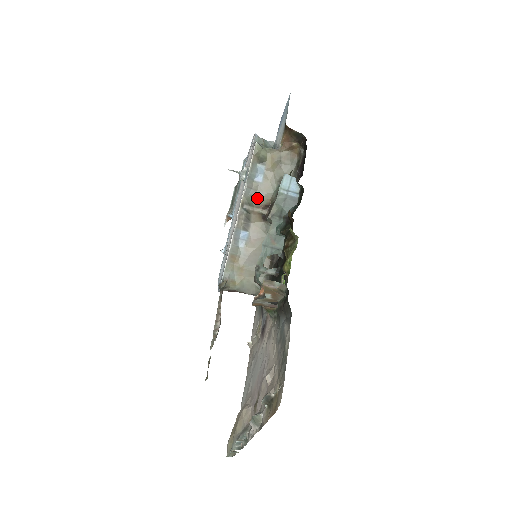
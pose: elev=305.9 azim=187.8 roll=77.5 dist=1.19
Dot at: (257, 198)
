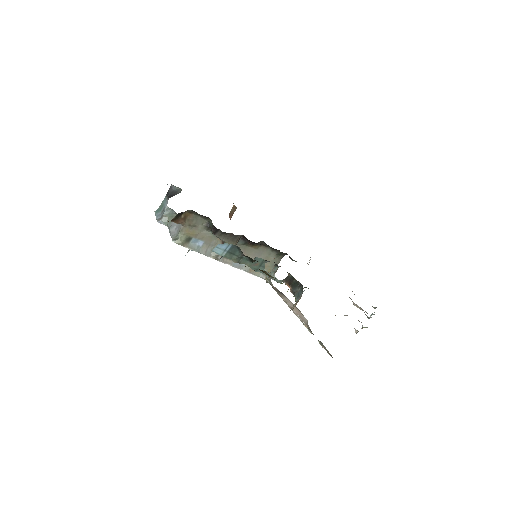
Dot at: occluded
